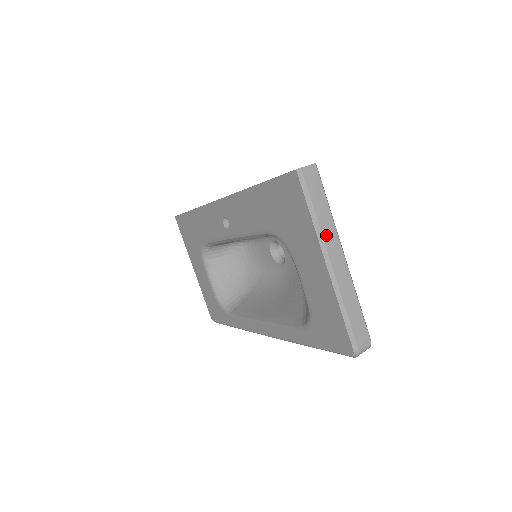
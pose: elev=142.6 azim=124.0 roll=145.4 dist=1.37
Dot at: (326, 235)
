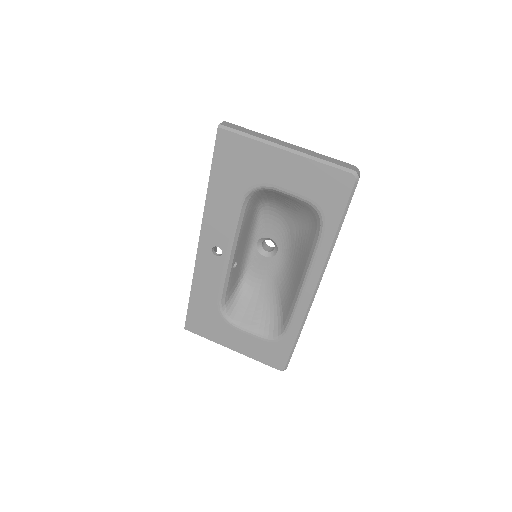
Dot at: (268, 139)
